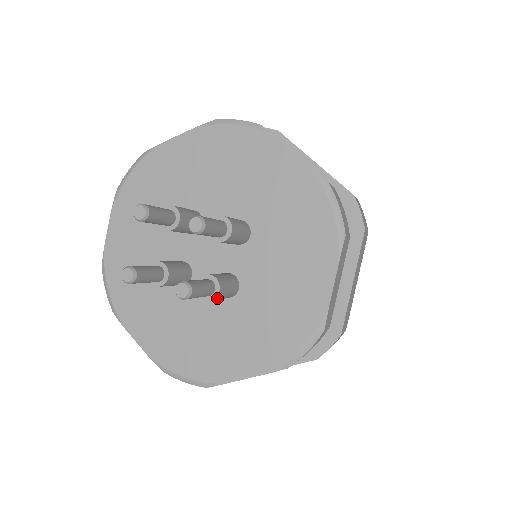
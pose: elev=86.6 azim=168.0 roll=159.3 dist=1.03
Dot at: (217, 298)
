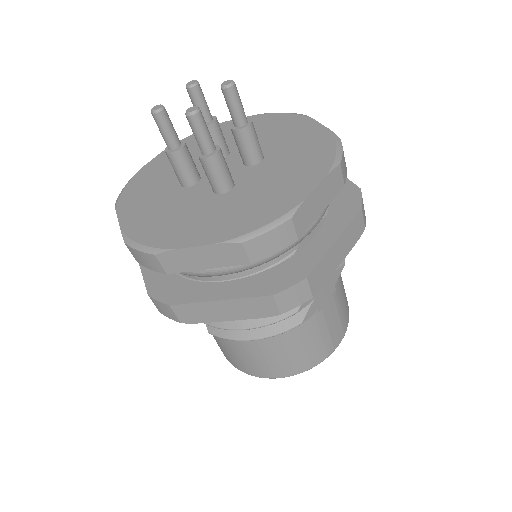
Dot at: (212, 161)
